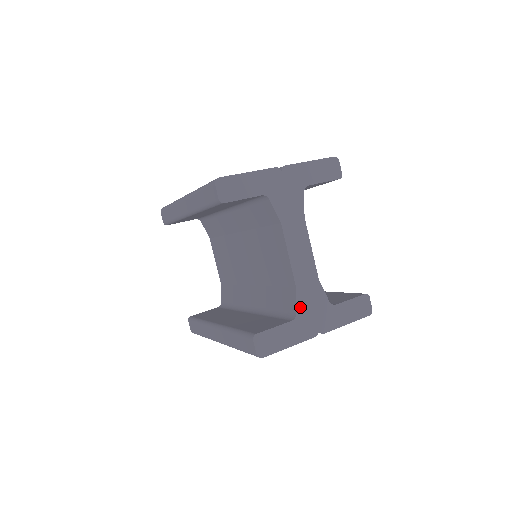
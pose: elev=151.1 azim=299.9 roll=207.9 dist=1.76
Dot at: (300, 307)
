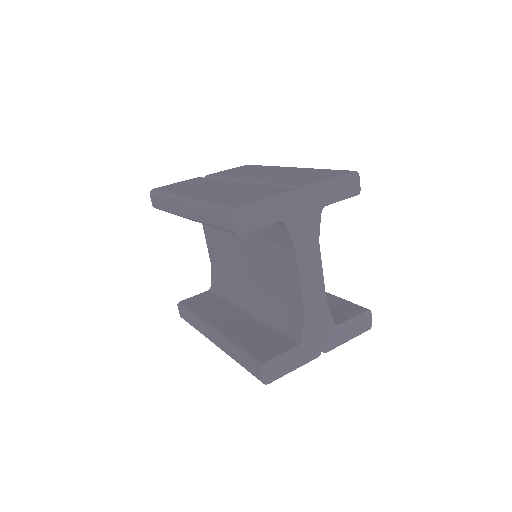
Dot at: (306, 331)
